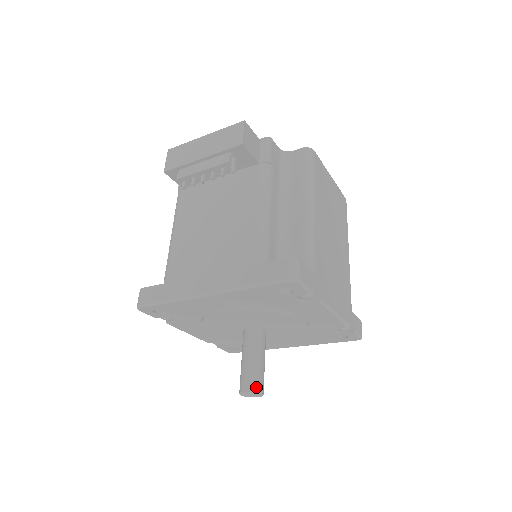
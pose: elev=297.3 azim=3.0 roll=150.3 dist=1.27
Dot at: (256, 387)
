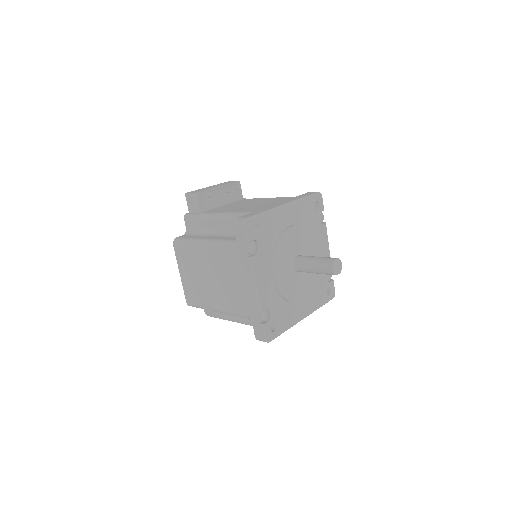
Dot at: occluded
